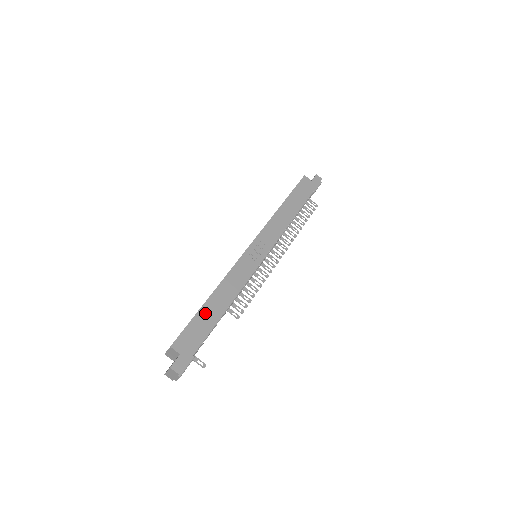
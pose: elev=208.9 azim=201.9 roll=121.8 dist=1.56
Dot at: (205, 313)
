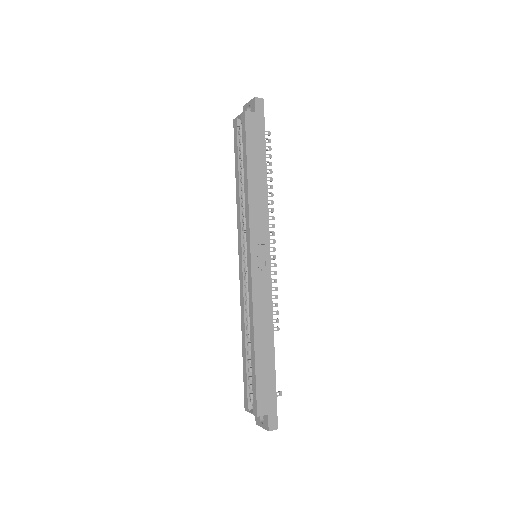
Dot at: (261, 363)
